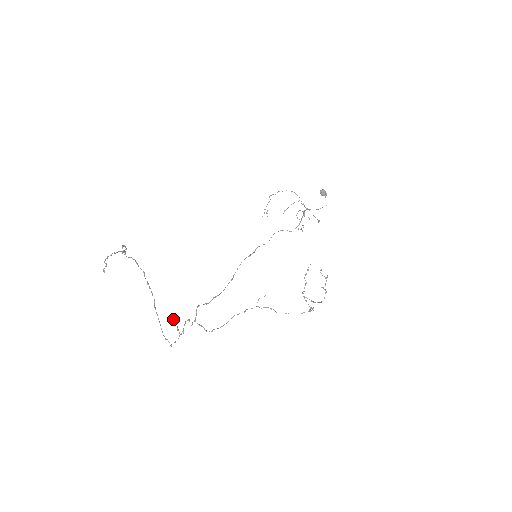
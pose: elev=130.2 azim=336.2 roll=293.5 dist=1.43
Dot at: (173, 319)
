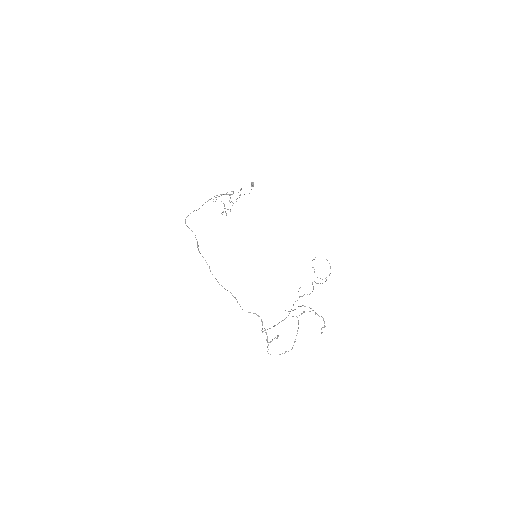
Dot at: (278, 335)
